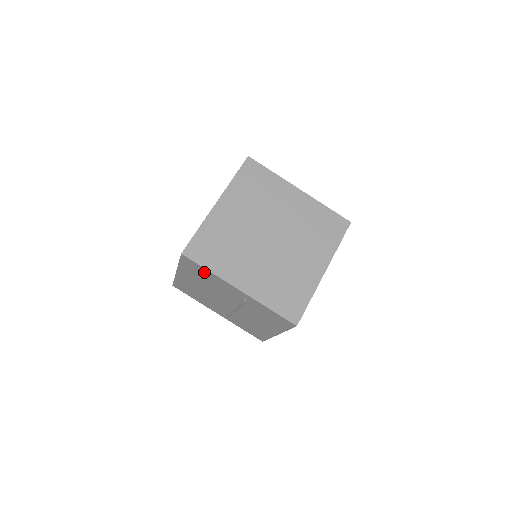
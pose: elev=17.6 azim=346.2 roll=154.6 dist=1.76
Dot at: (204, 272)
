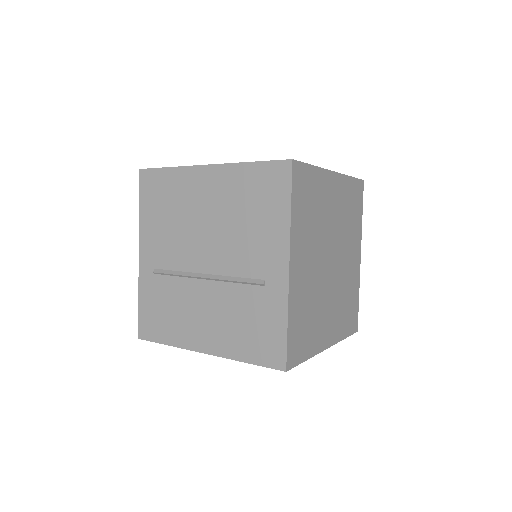
Dot at: occluded
